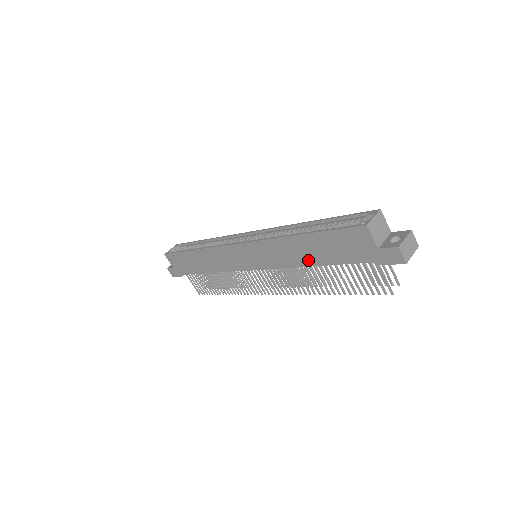
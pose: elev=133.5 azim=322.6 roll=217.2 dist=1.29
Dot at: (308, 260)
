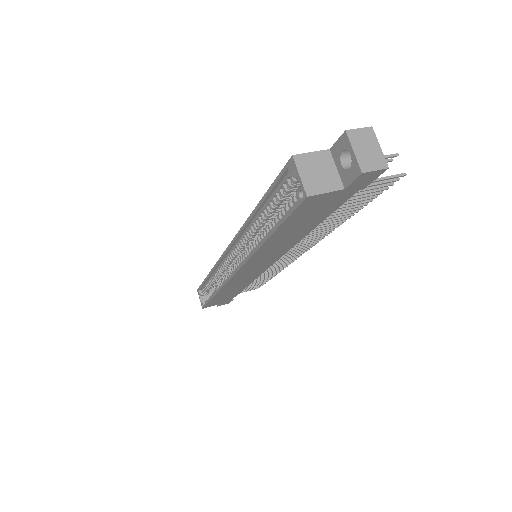
Dot at: (299, 236)
